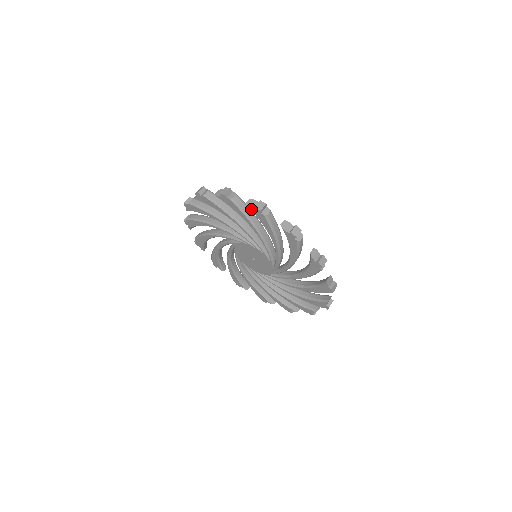
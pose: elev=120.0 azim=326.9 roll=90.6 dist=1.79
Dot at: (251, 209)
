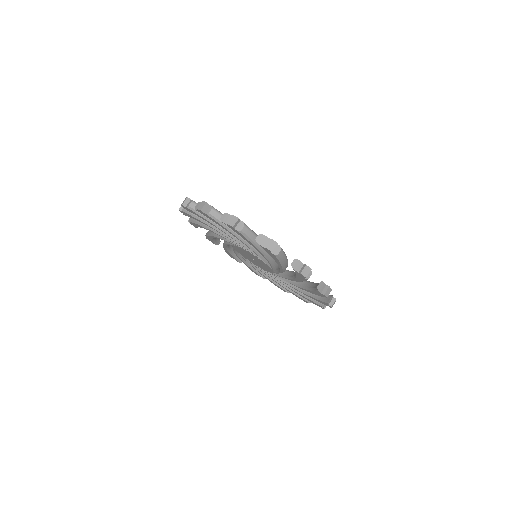
Dot at: (318, 291)
